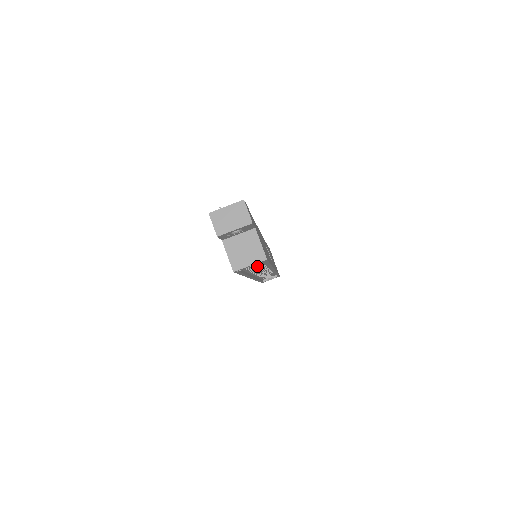
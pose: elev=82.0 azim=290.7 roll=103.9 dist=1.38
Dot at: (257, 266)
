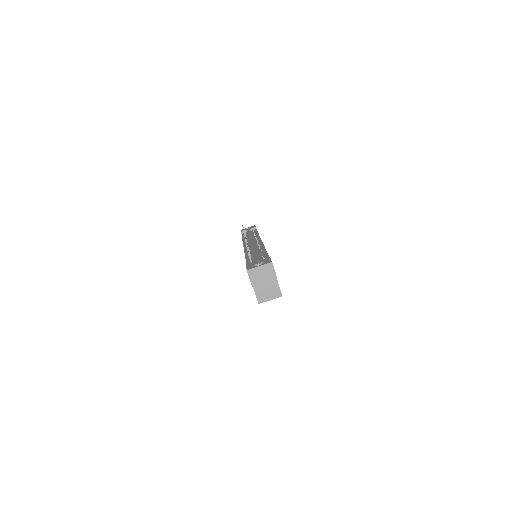
Dot at: occluded
